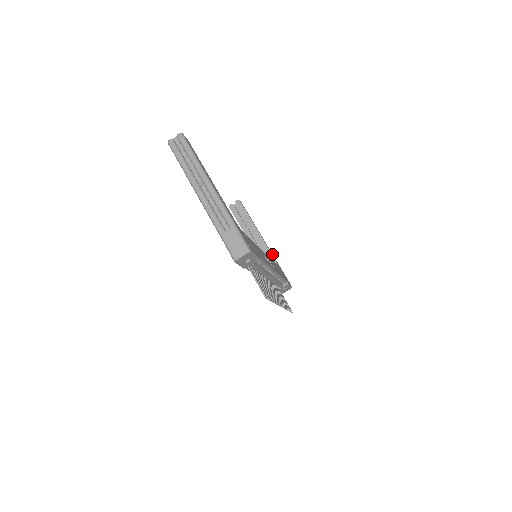
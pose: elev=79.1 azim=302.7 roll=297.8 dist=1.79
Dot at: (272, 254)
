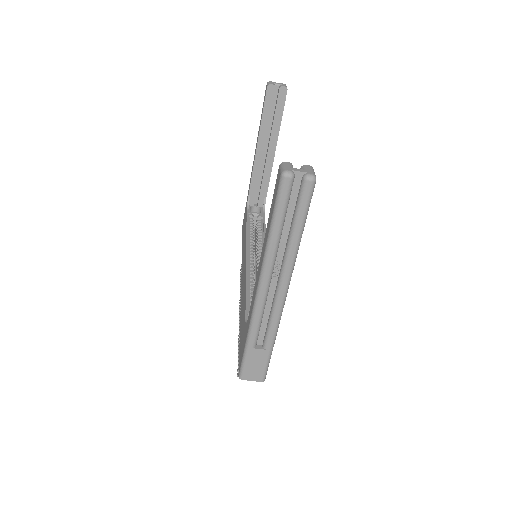
Dot at: occluded
